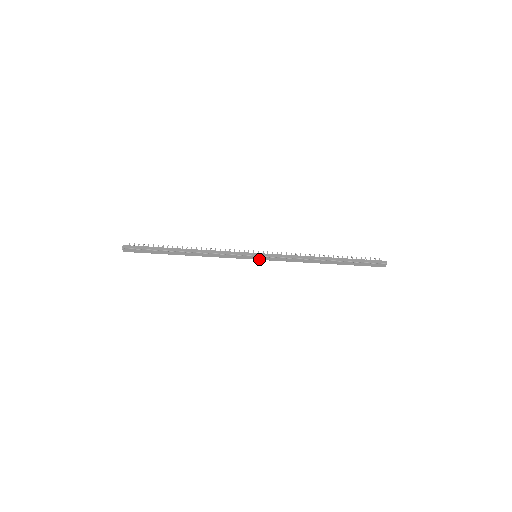
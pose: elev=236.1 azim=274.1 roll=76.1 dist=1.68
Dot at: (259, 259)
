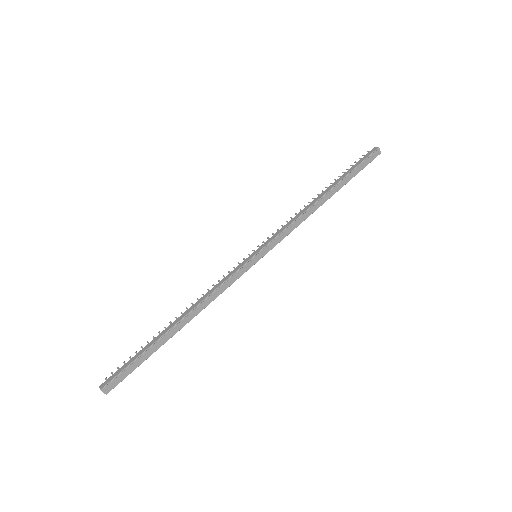
Dot at: (262, 256)
